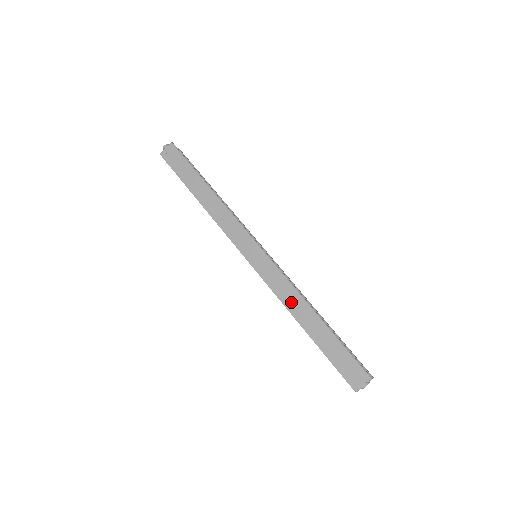
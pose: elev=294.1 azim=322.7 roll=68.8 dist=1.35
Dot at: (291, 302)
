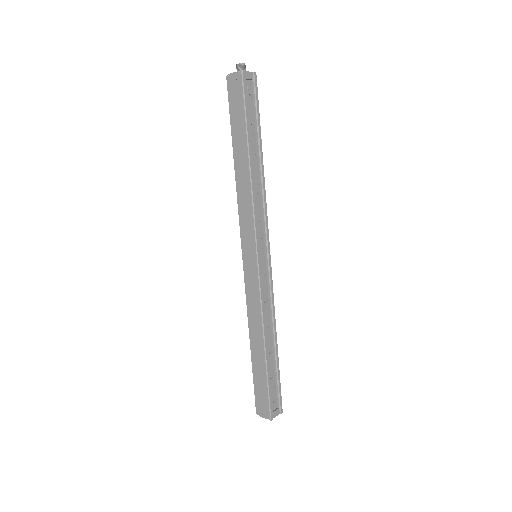
Dot at: (253, 321)
